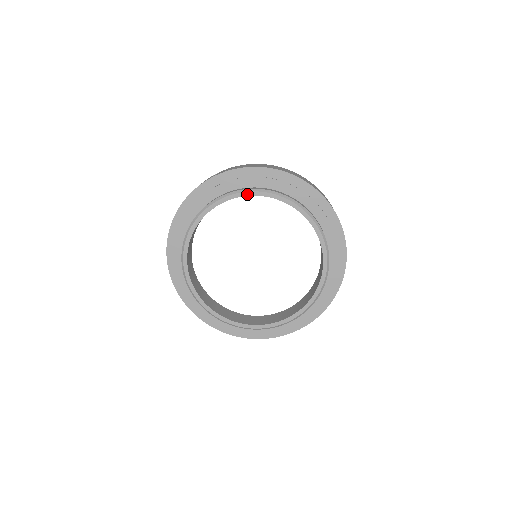
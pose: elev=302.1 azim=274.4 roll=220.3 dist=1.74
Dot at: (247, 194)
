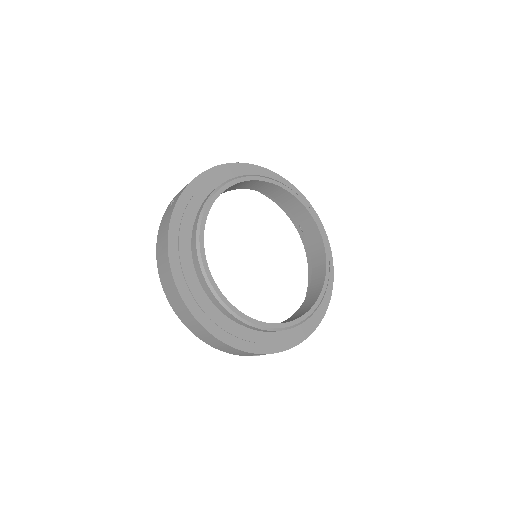
Dot at: (226, 187)
